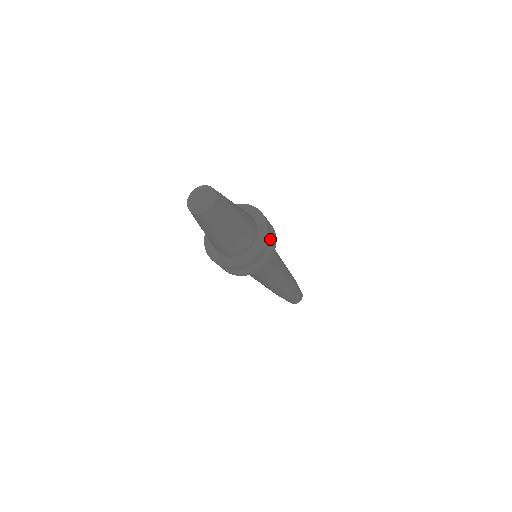
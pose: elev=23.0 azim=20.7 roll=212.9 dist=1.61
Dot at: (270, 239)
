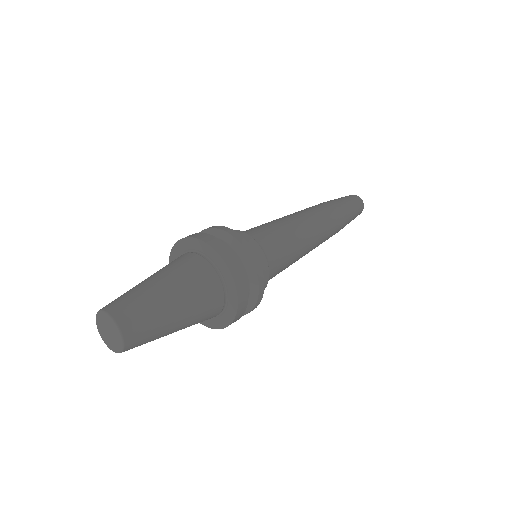
Dot at: (247, 303)
